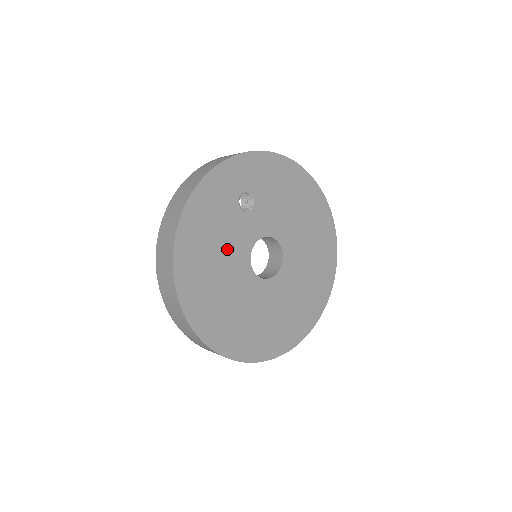
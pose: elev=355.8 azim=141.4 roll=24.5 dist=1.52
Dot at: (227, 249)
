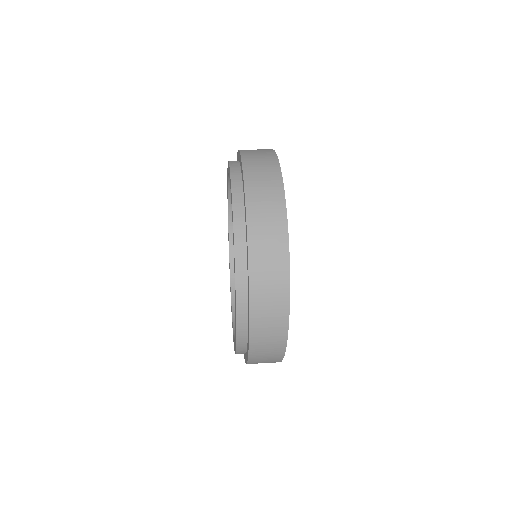
Dot at: occluded
